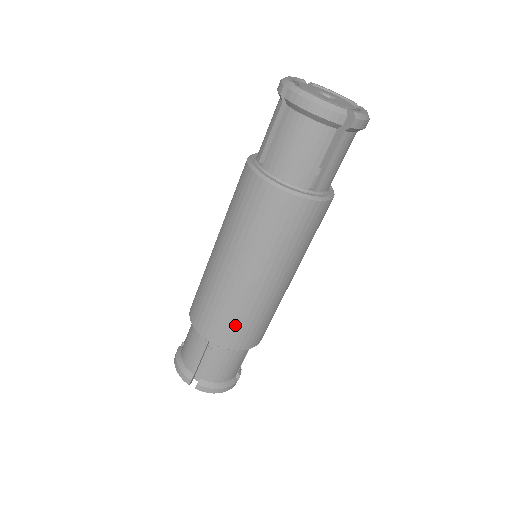
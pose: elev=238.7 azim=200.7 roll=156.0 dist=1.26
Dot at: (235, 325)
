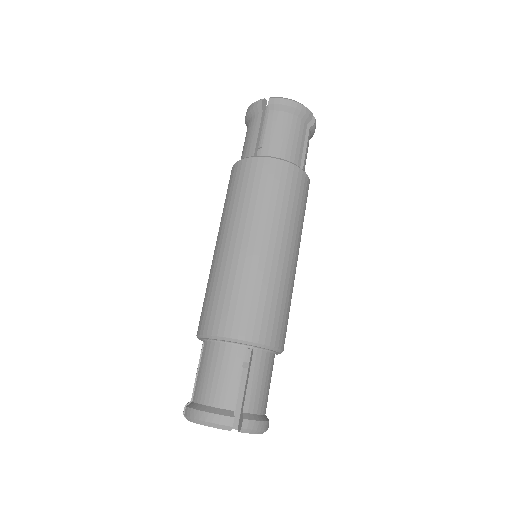
Dot at: (274, 310)
